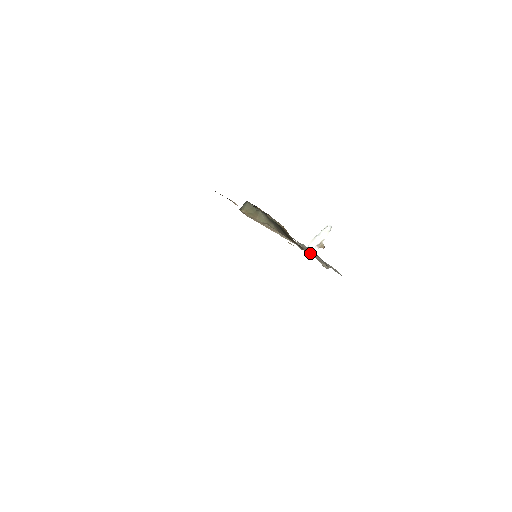
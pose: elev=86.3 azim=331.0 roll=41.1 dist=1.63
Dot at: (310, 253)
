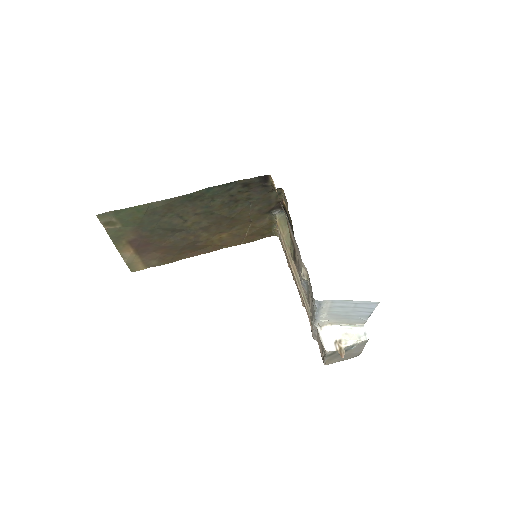
Dot at: occluded
